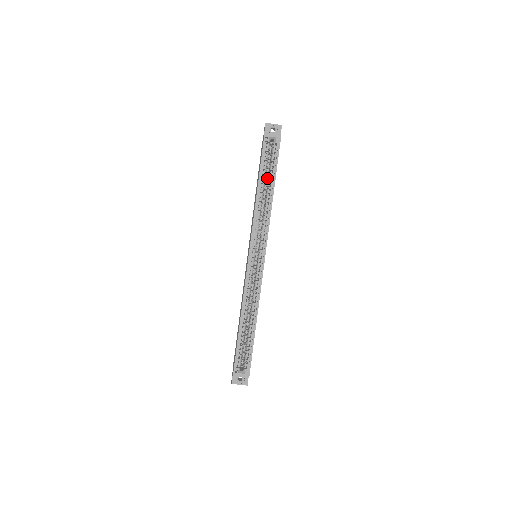
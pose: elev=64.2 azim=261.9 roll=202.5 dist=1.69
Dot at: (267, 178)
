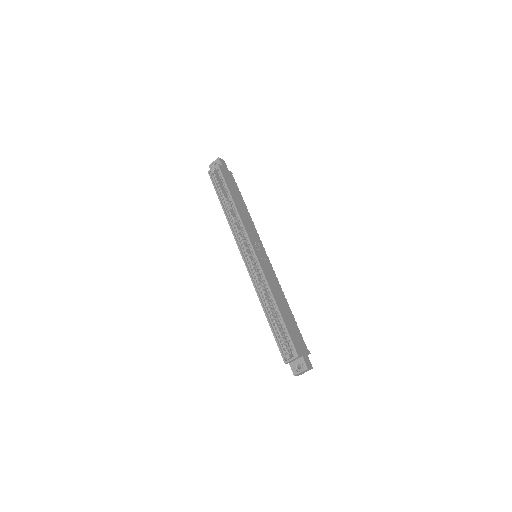
Dot at: occluded
